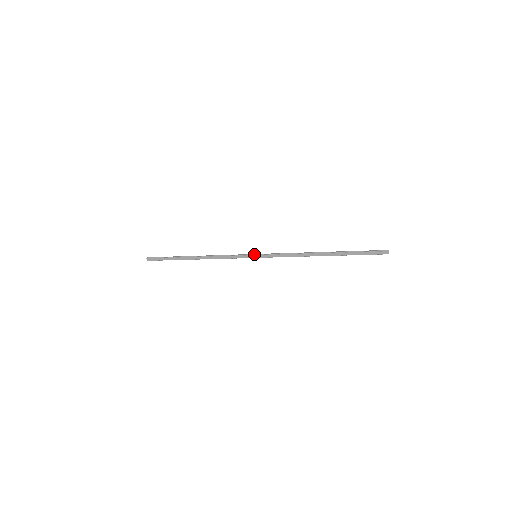
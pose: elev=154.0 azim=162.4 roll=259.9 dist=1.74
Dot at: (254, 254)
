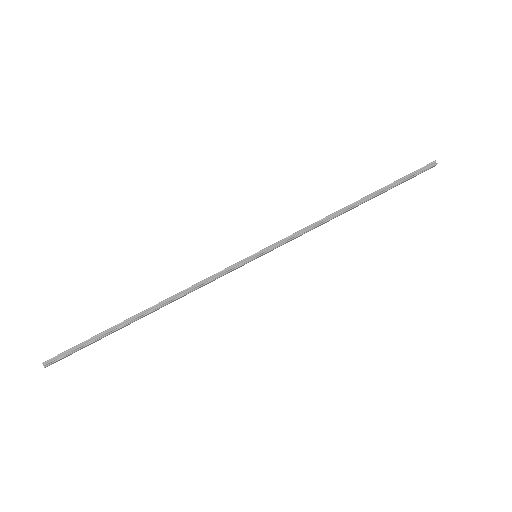
Dot at: (253, 256)
